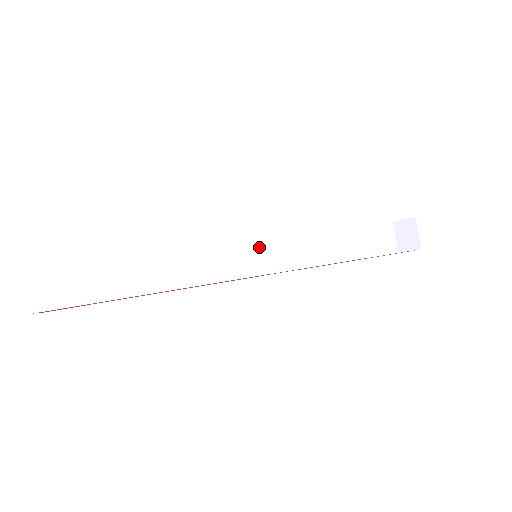
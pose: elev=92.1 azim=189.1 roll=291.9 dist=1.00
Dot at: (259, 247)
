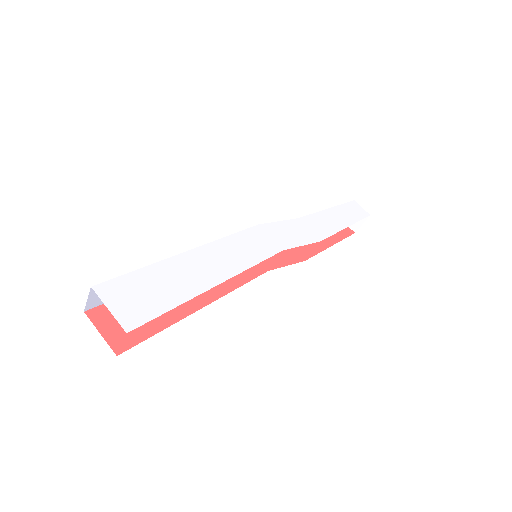
Dot at: occluded
